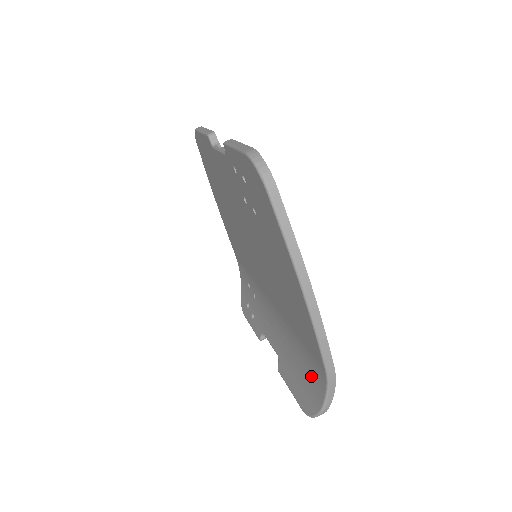
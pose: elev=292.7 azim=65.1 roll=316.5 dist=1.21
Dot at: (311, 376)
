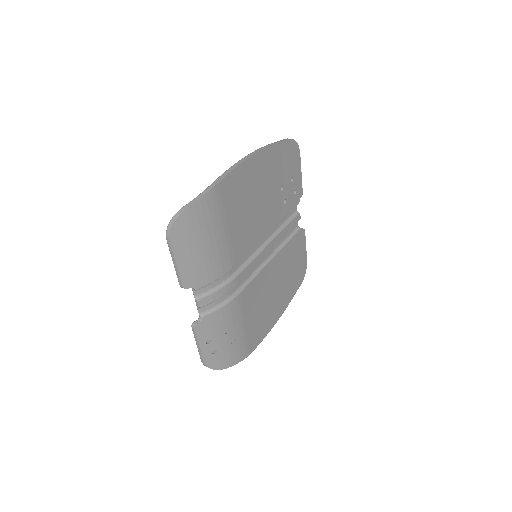
Dot at: occluded
